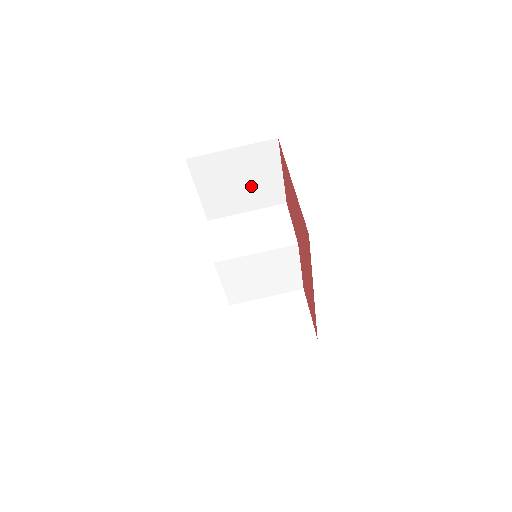
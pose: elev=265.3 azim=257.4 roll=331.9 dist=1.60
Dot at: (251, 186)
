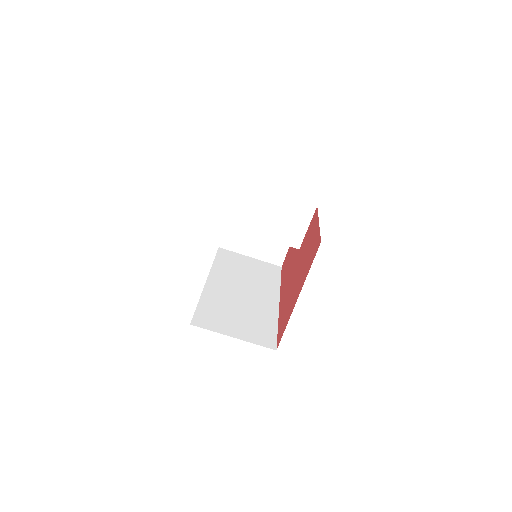
Dot at: occluded
